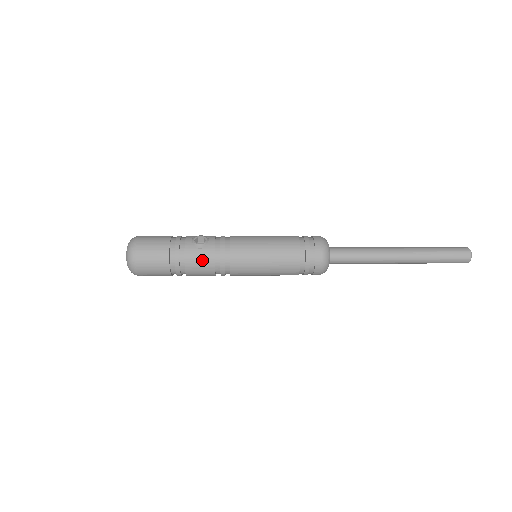
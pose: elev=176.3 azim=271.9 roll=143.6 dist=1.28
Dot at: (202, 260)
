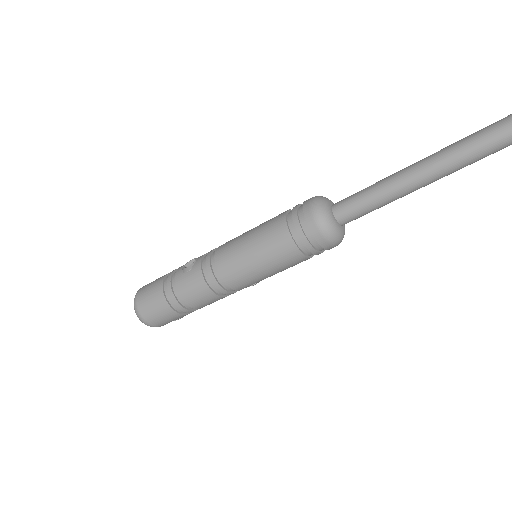
Dot at: (192, 283)
